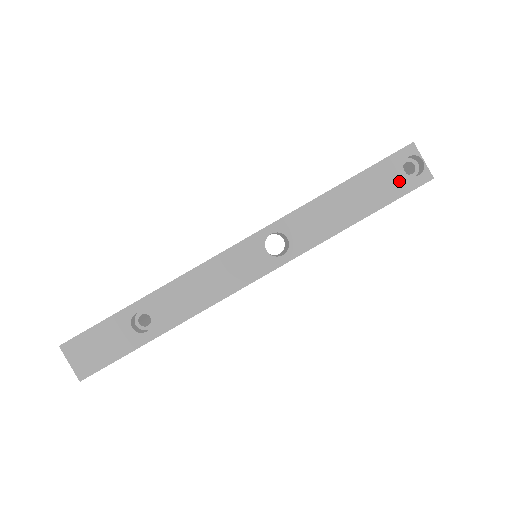
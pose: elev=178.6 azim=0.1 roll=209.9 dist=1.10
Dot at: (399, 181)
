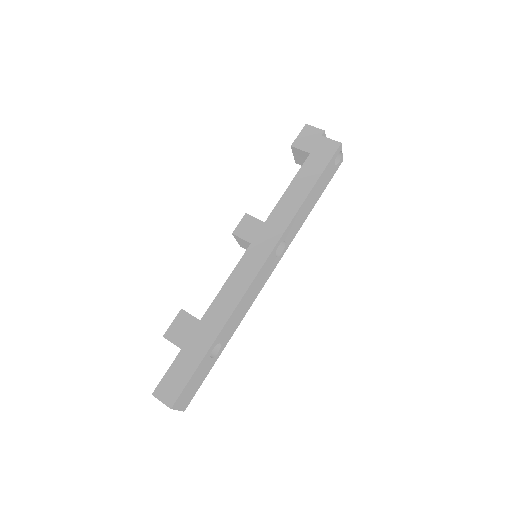
Dot at: (332, 172)
